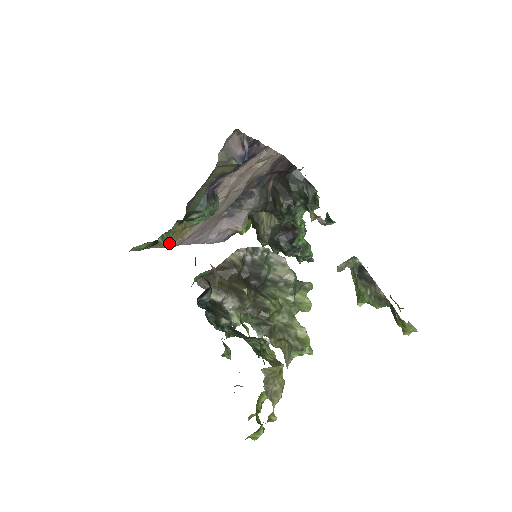
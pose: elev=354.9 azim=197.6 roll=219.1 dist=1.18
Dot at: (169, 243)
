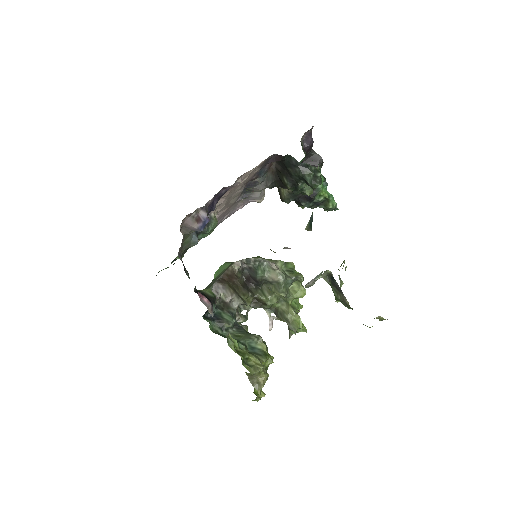
Dot at: occluded
